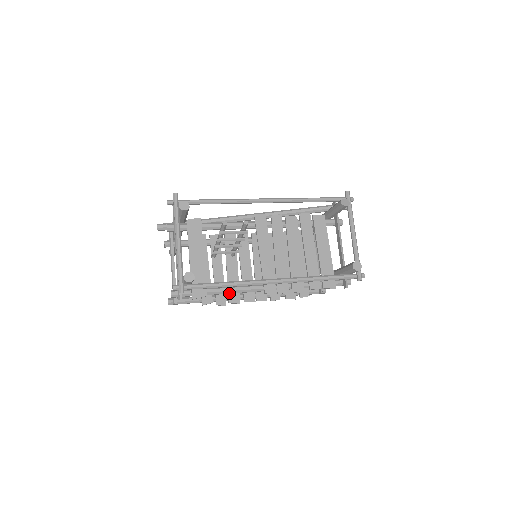
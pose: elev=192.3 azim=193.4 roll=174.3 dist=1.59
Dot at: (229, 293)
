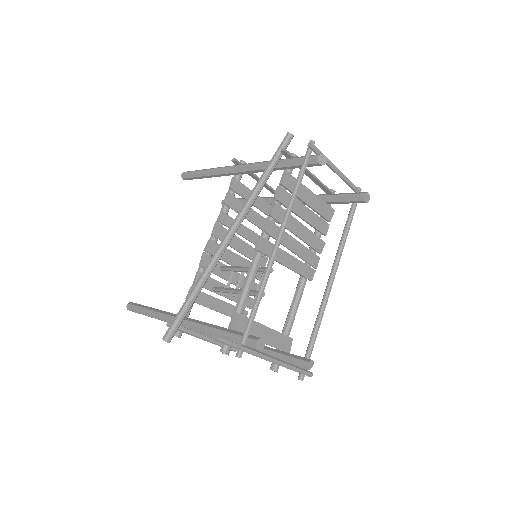
Dot at: (295, 314)
